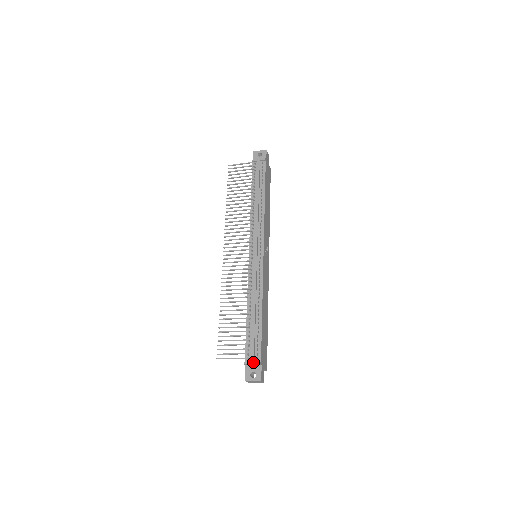
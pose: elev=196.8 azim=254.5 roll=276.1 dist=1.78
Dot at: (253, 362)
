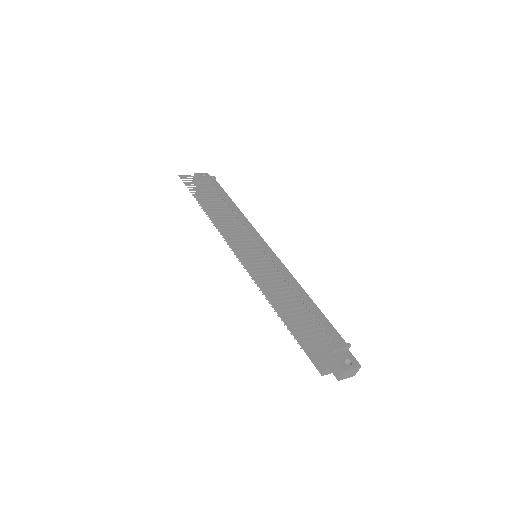
Dot at: (343, 344)
